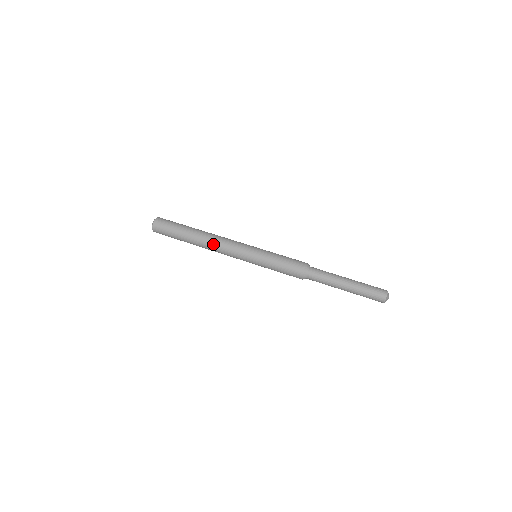
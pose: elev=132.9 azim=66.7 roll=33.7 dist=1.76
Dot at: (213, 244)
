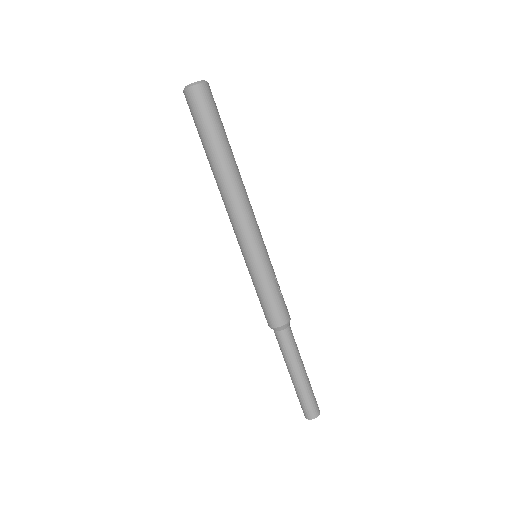
Dot at: (222, 199)
